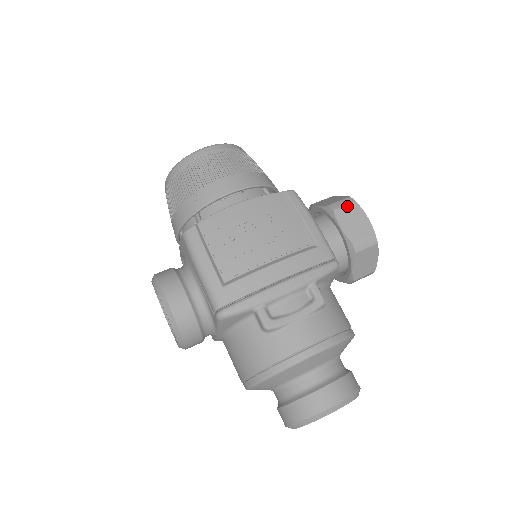
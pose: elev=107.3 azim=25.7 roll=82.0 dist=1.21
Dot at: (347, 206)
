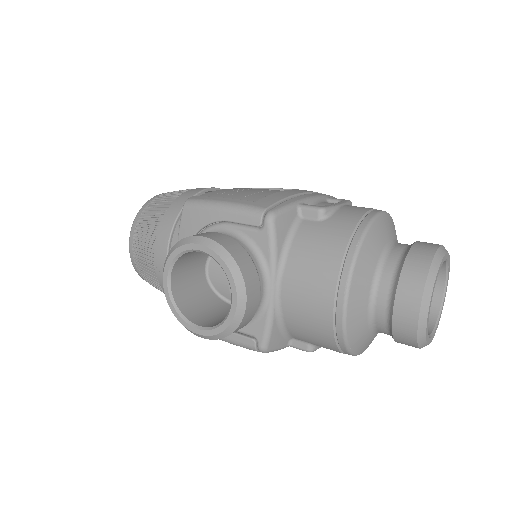
Dot at: occluded
